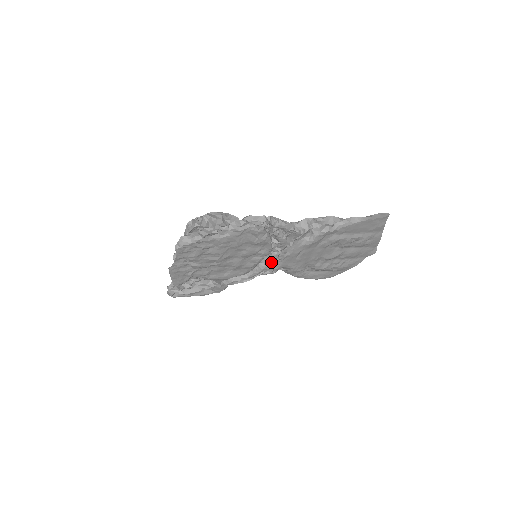
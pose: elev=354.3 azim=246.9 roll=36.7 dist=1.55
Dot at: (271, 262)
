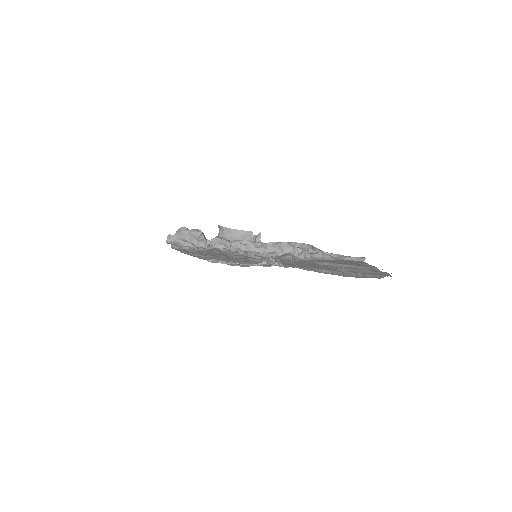
Dot at: (273, 262)
